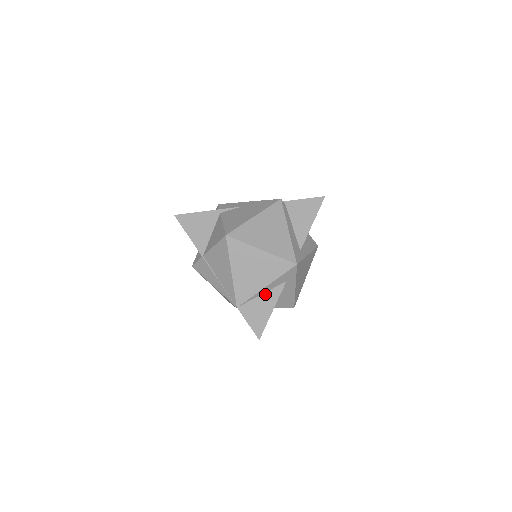
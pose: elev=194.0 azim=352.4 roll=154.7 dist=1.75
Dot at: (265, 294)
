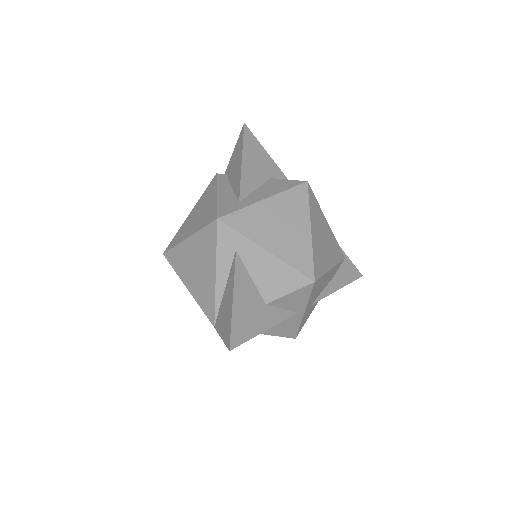
Dot at: (226, 286)
